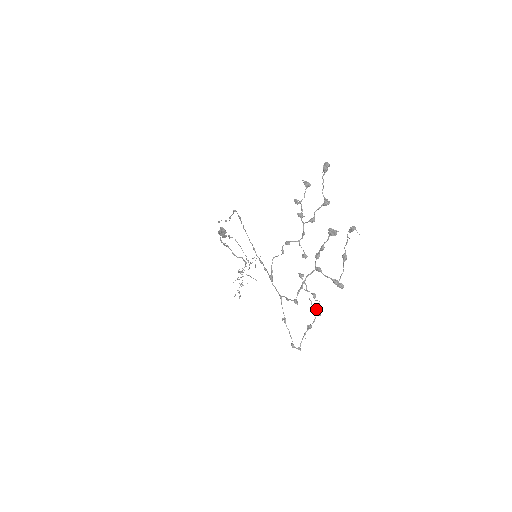
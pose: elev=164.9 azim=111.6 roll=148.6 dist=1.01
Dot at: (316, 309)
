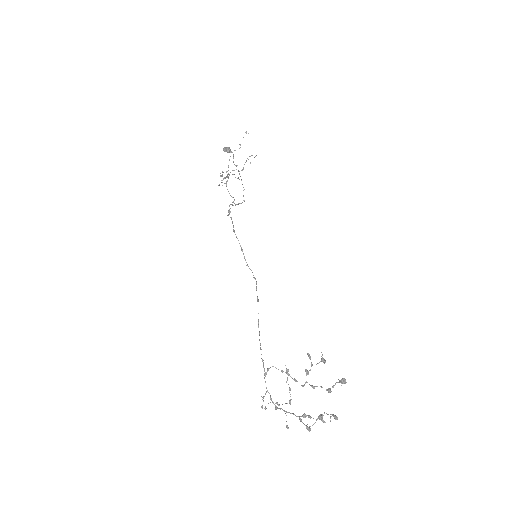
Dot at: (287, 427)
